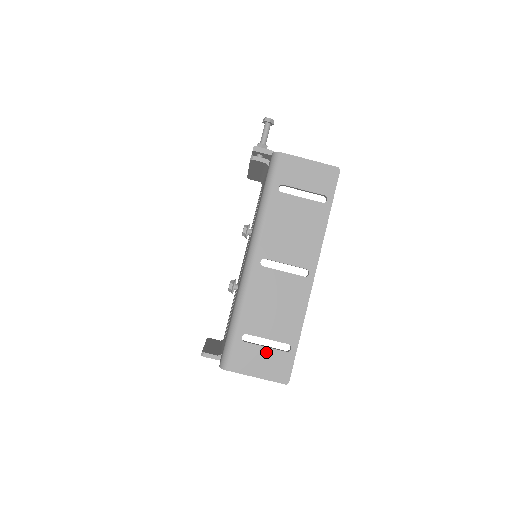
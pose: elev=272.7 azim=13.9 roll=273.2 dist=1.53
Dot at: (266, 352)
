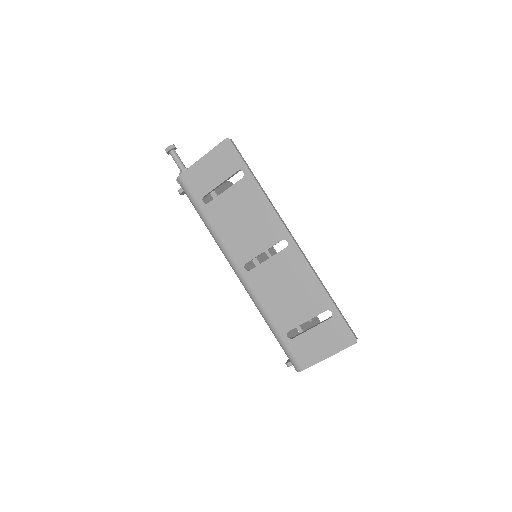
Dot at: (316, 332)
